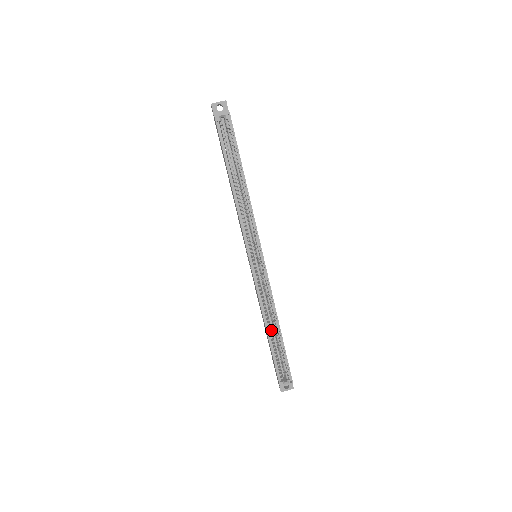
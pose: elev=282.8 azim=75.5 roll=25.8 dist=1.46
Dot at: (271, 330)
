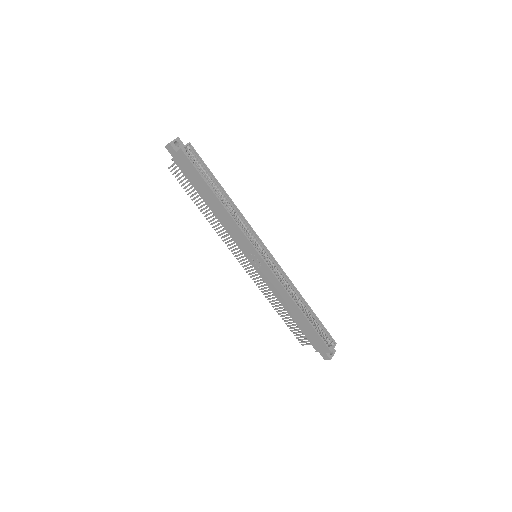
Dot at: (301, 308)
